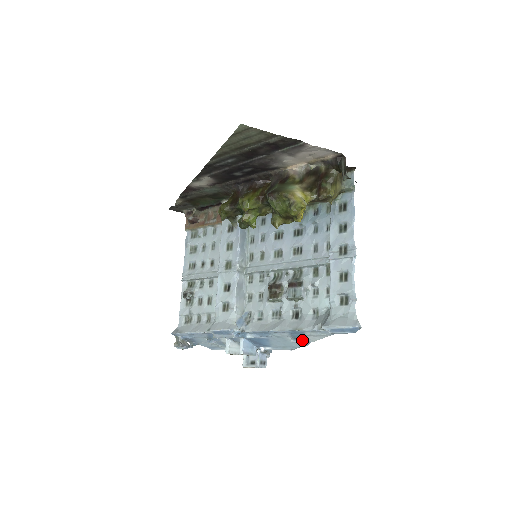
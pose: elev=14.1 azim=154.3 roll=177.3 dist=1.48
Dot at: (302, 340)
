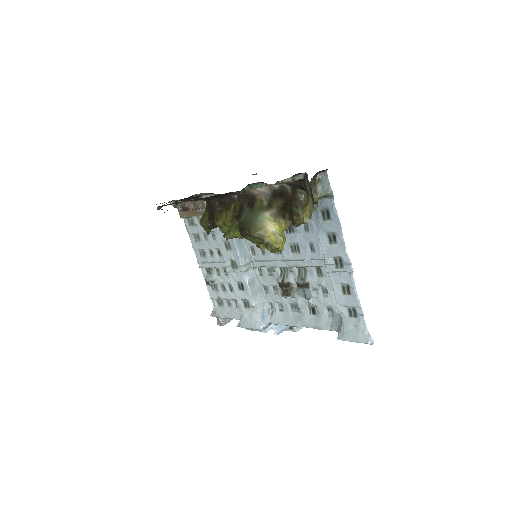
Dot at: occluded
